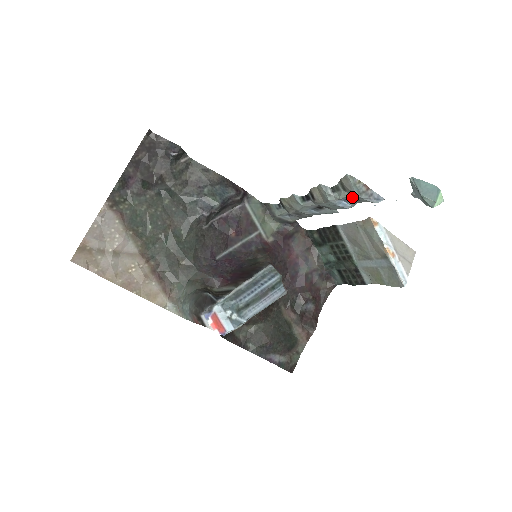
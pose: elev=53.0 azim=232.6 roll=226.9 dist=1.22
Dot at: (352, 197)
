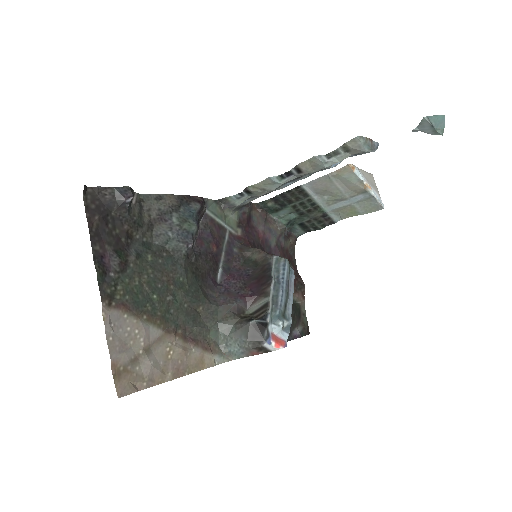
Dot at: (350, 155)
